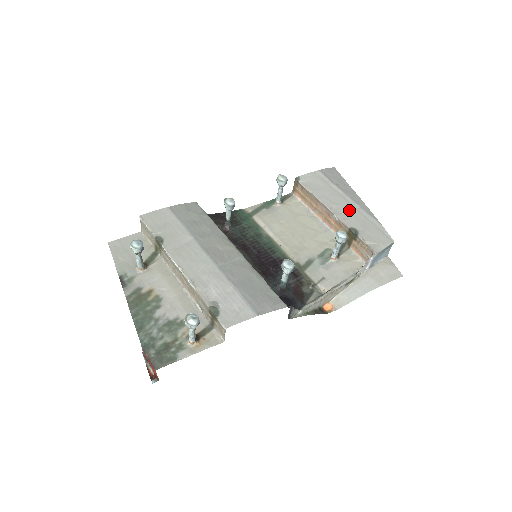
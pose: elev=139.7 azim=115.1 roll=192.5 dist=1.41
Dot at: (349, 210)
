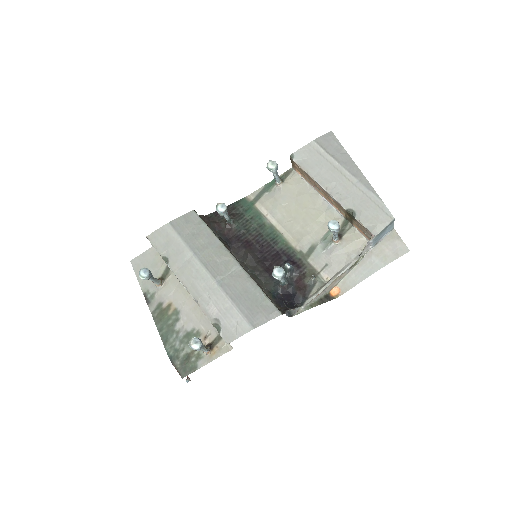
Dot at: (346, 187)
